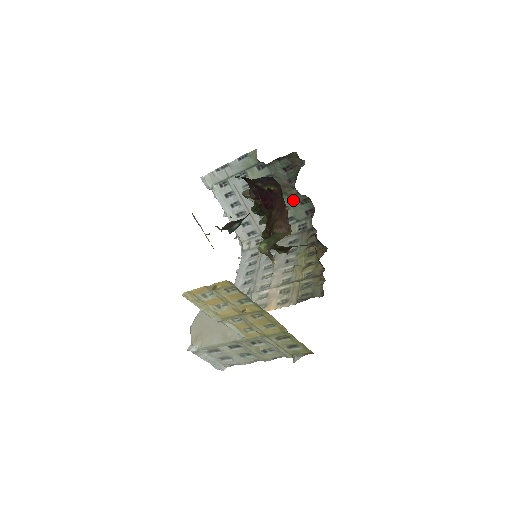
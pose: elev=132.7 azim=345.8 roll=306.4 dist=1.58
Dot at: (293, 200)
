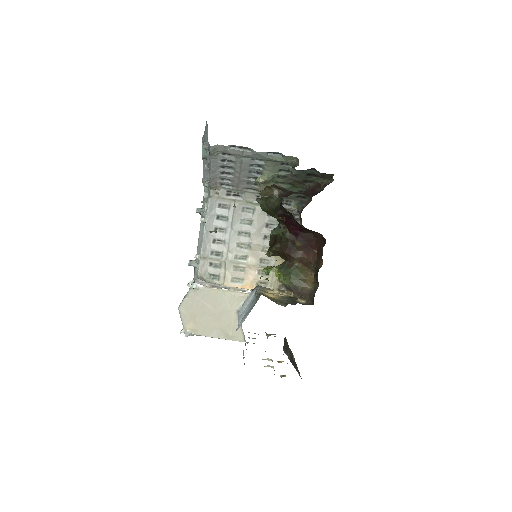
Dot at: (294, 189)
